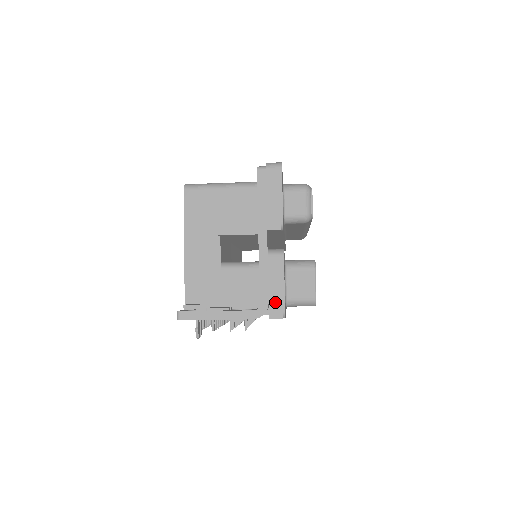
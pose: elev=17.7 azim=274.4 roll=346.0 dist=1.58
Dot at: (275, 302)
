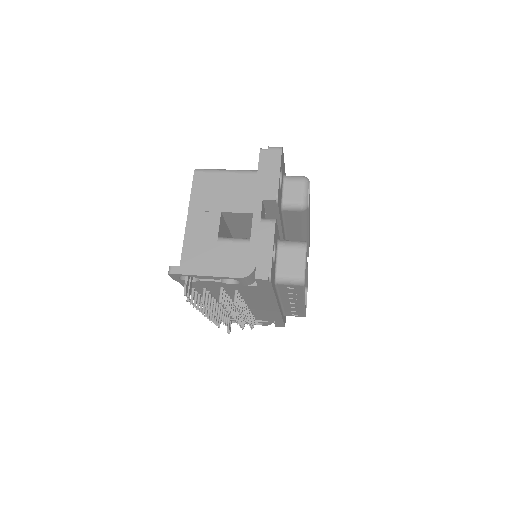
Dot at: (262, 264)
